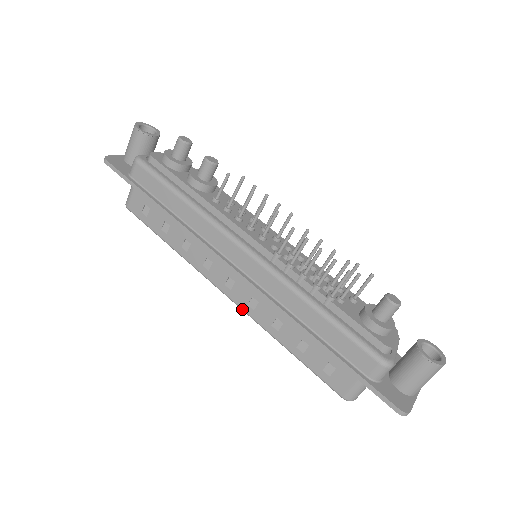
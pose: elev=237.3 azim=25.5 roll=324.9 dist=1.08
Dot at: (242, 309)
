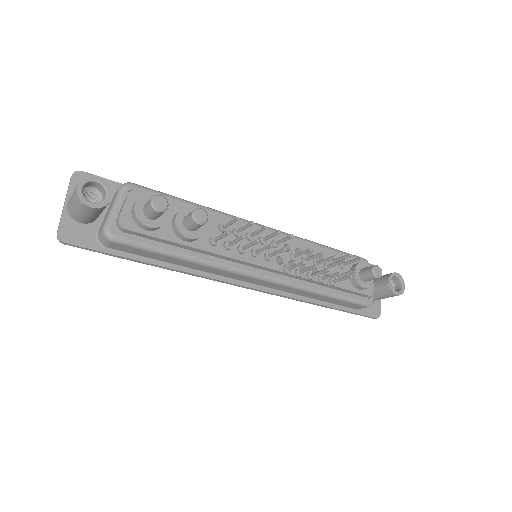
Dot at: occluded
